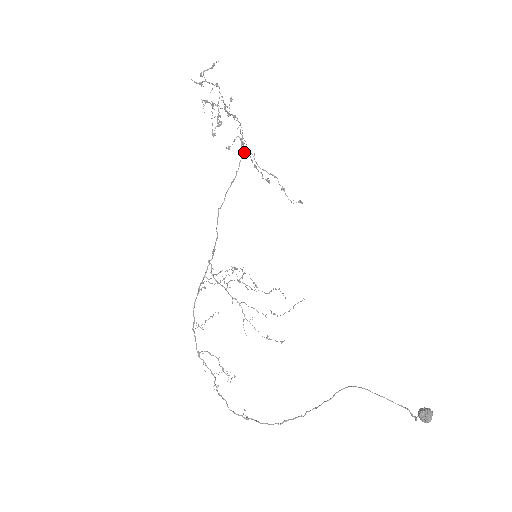
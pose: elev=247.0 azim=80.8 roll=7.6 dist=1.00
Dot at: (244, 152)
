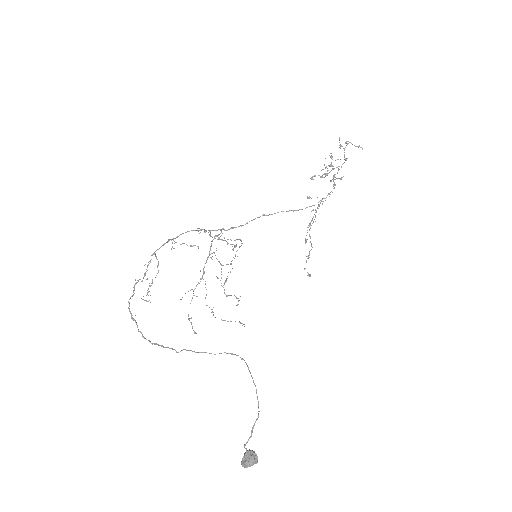
Dot at: occluded
